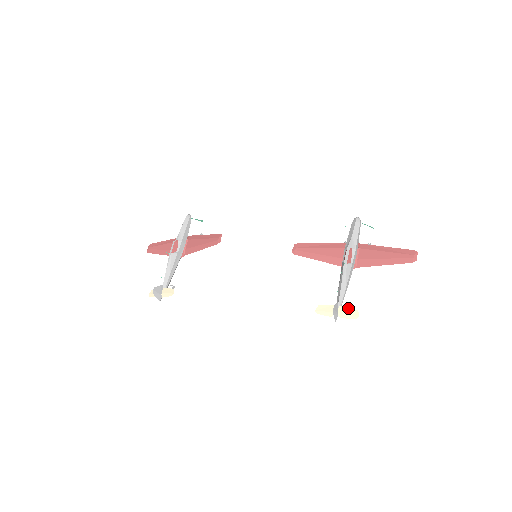
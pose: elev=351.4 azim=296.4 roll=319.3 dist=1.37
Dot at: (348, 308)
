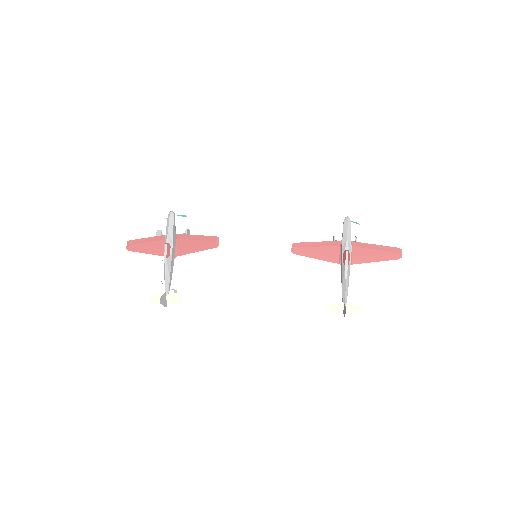
Dot at: (353, 305)
